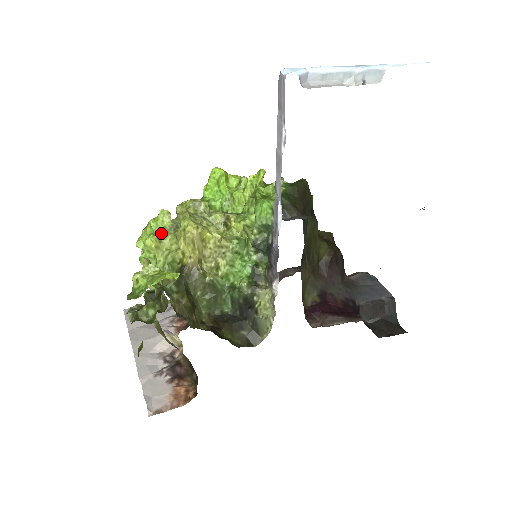
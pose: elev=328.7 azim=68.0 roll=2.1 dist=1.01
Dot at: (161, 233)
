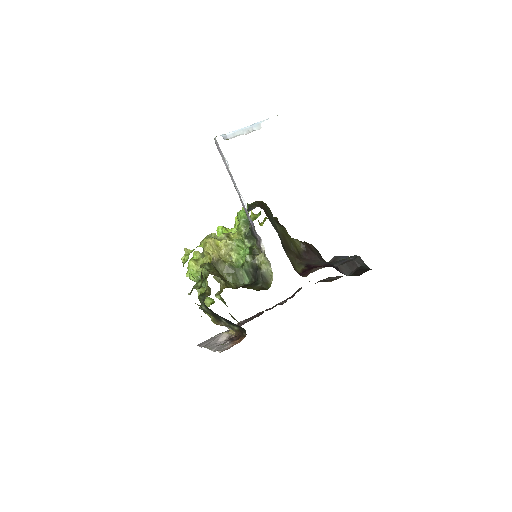
Dot at: (196, 259)
